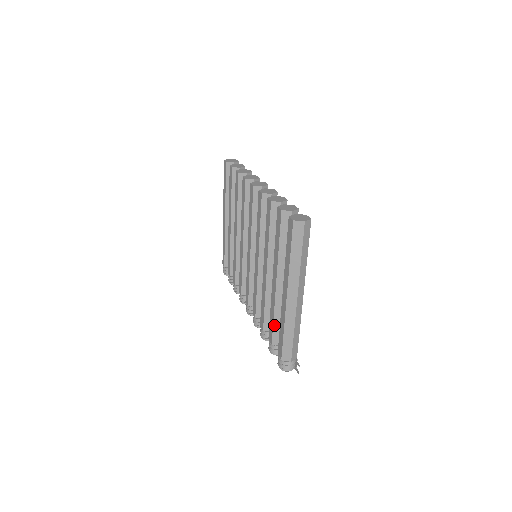
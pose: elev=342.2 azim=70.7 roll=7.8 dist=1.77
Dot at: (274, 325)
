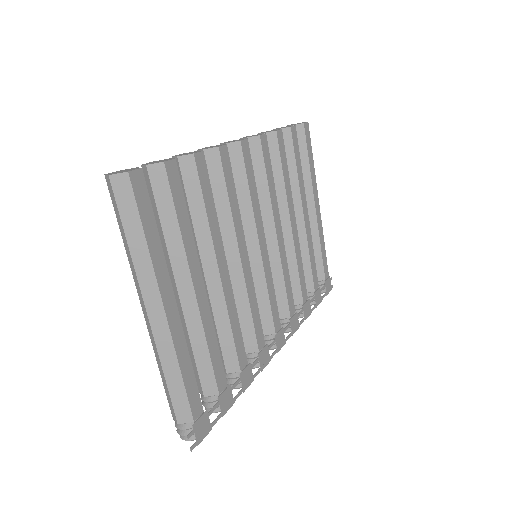
Dot at: (191, 358)
